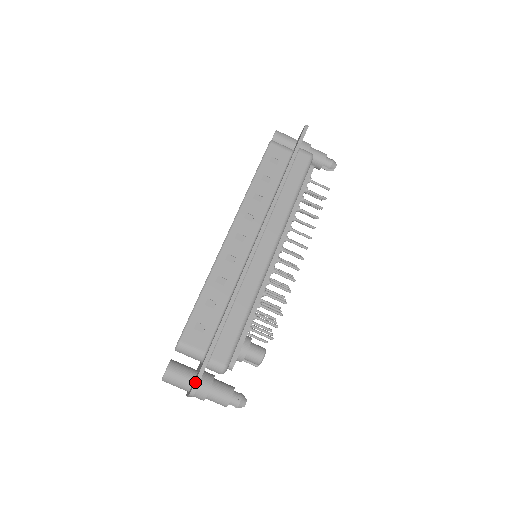
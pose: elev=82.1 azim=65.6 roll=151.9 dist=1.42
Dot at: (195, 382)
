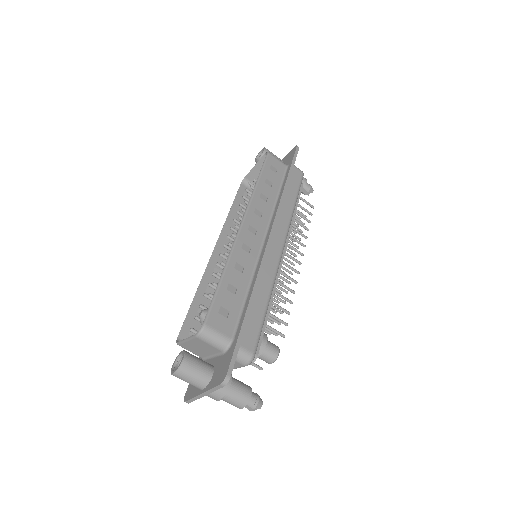
Dot at: (229, 368)
